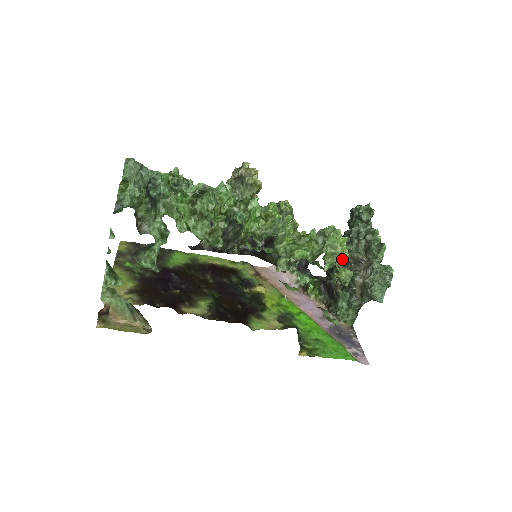
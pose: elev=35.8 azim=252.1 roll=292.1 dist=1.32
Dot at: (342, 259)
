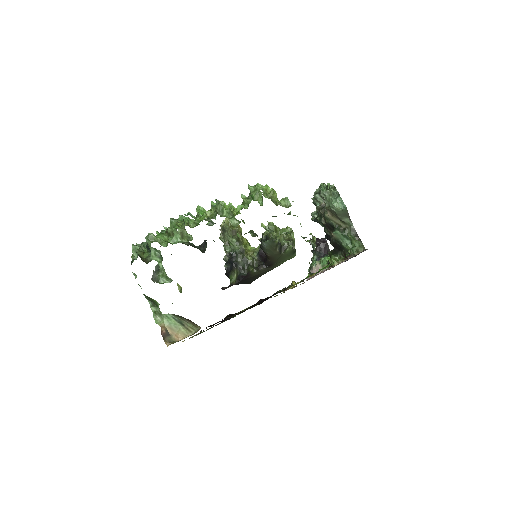
Dot at: (271, 195)
